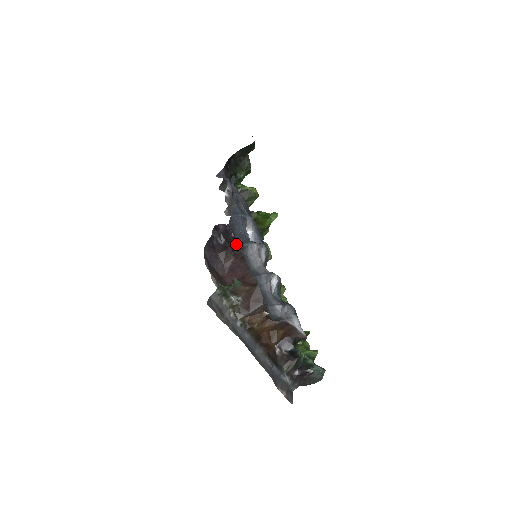
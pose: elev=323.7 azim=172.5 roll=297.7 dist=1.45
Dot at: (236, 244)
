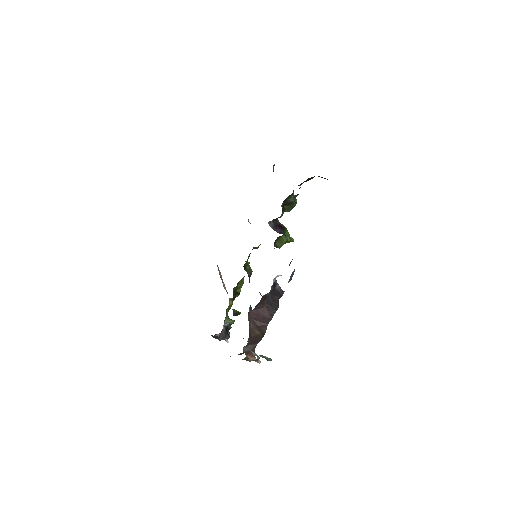
Dot at: (276, 306)
